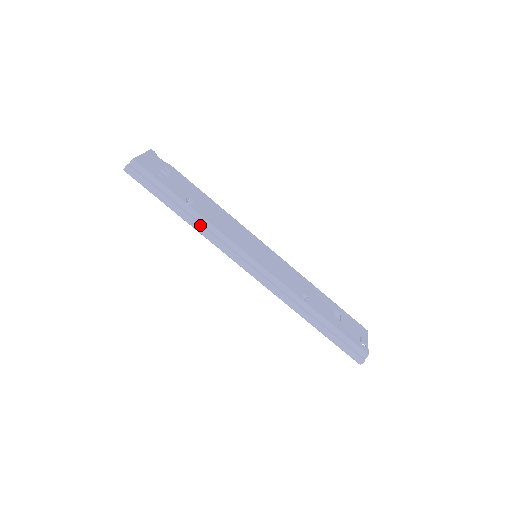
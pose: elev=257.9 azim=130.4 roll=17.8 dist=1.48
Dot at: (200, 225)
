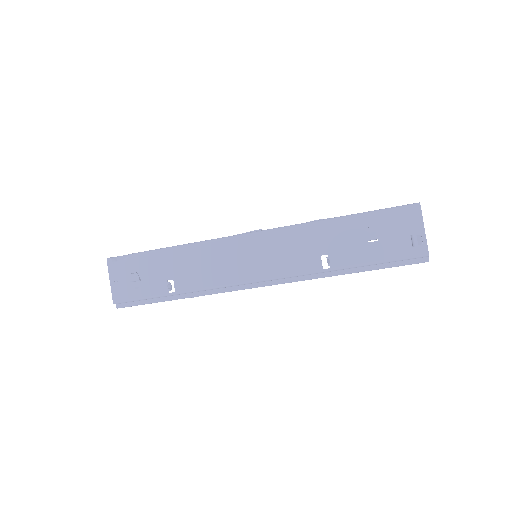
Dot at: (197, 296)
